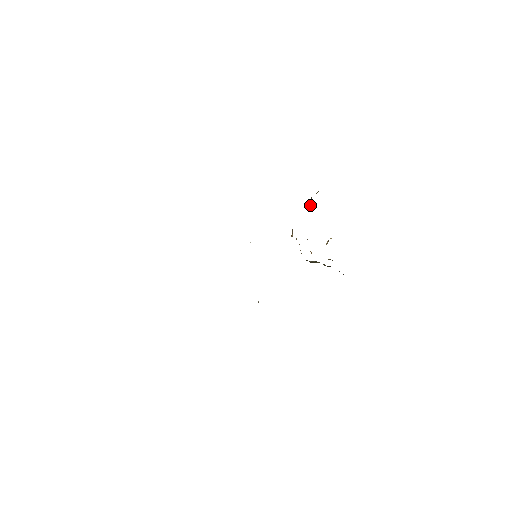
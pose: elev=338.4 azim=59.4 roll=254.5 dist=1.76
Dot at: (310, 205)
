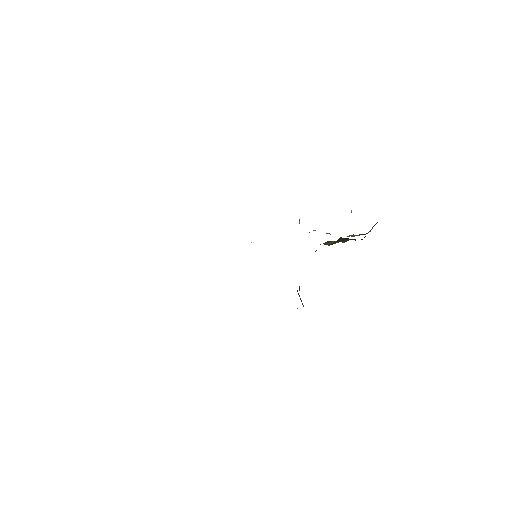
Dot at: occluded
